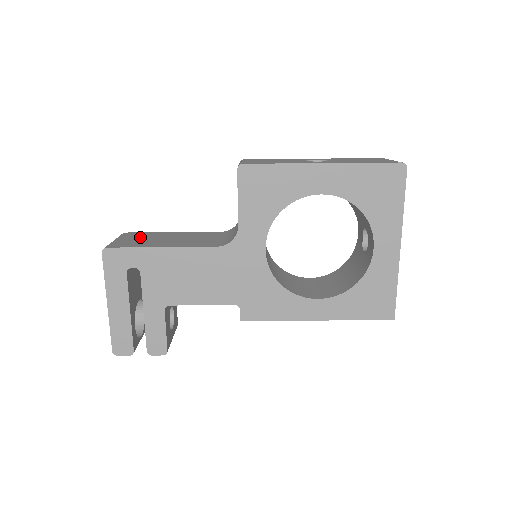
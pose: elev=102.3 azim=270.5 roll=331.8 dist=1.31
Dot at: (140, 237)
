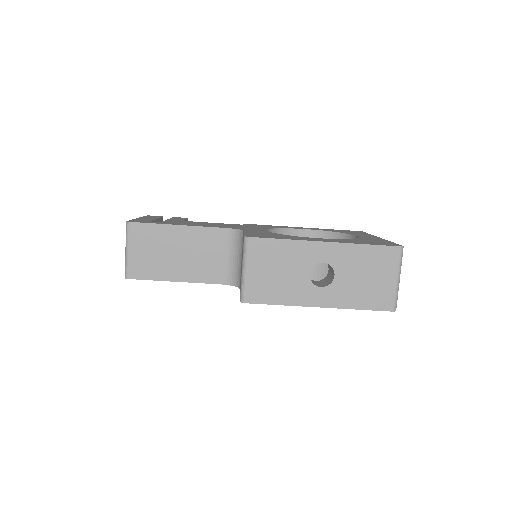
Dot at: (149, 245)
